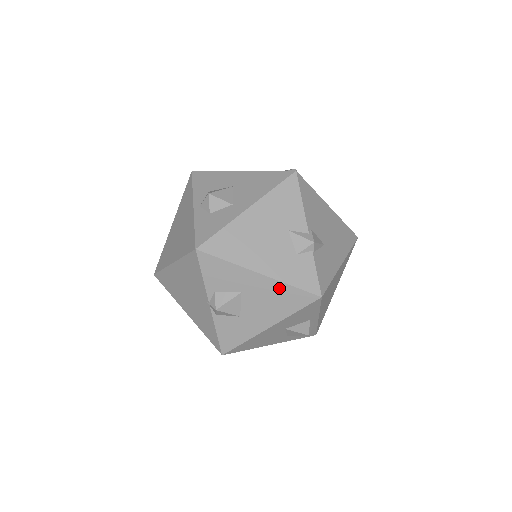
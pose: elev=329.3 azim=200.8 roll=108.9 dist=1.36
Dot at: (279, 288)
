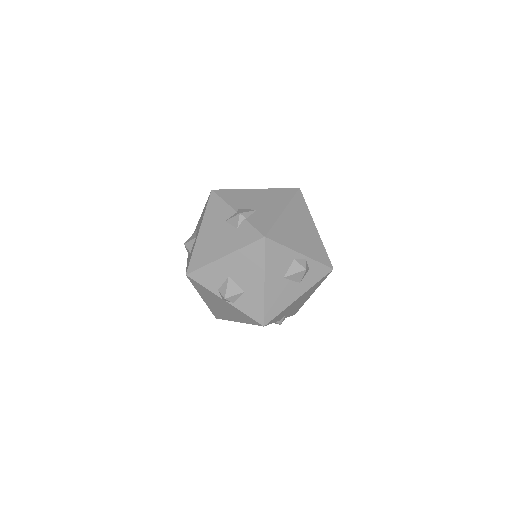
Dot at: (241, 255)
